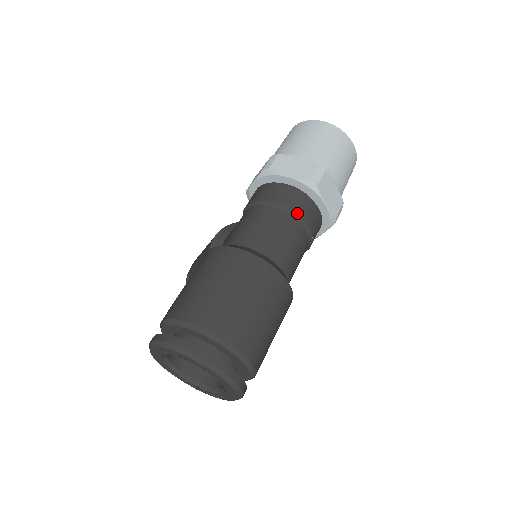
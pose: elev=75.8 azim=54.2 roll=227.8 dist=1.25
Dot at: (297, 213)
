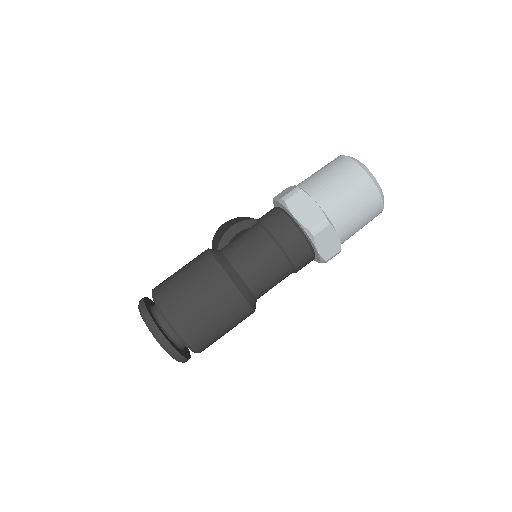
Dot at: (286, 251)
